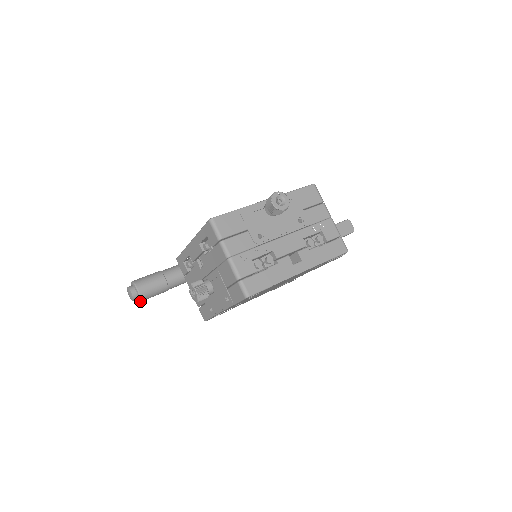
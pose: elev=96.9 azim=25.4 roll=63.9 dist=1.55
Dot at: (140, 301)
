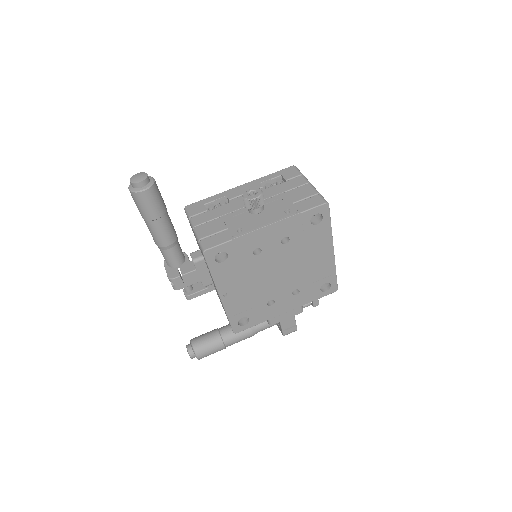
Dot at: (144, 190)
